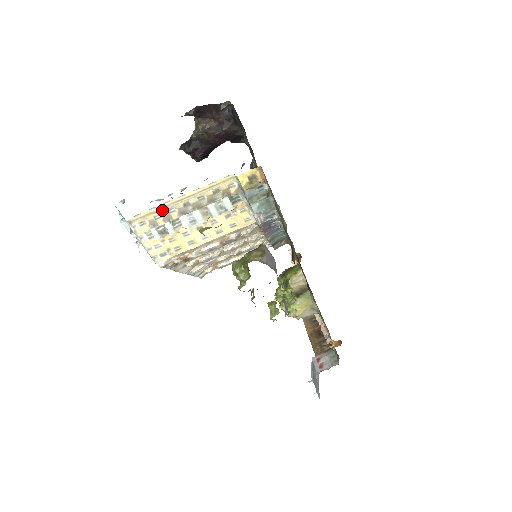
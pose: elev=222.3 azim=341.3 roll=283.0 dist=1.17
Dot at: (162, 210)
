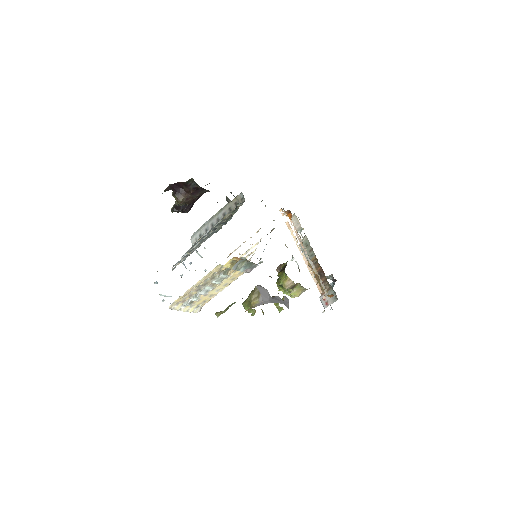
Dot at: (186, 295)
